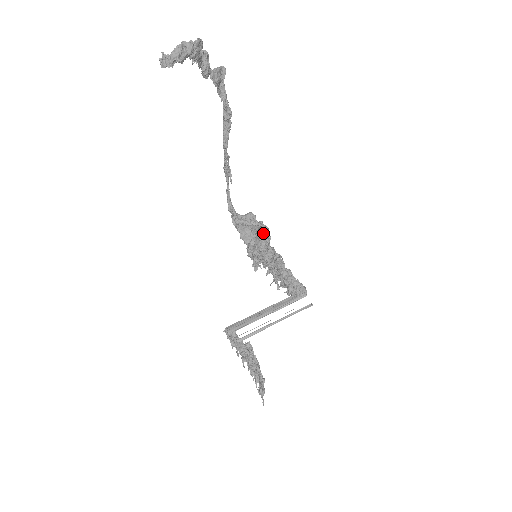
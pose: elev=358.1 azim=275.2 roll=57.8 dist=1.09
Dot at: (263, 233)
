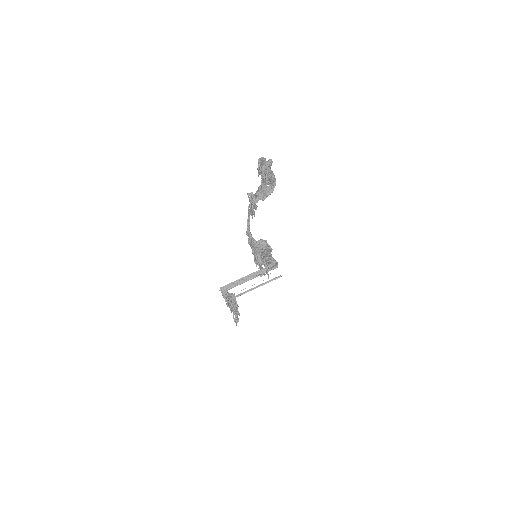
Dot at: occluded
